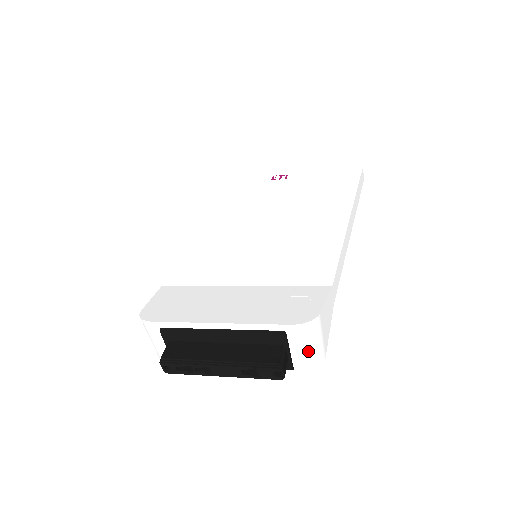
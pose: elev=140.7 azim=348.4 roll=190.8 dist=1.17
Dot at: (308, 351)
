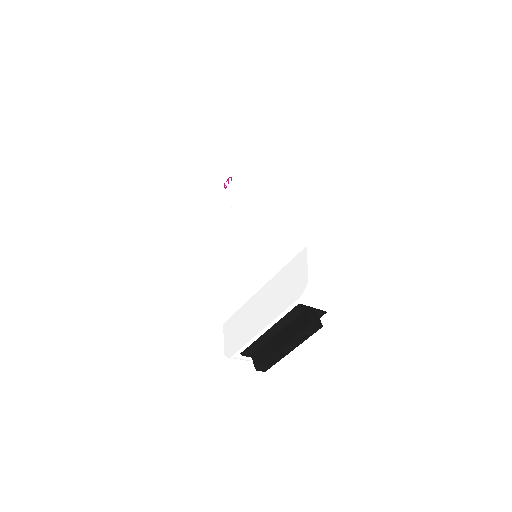
Dot at: (322, 299)
